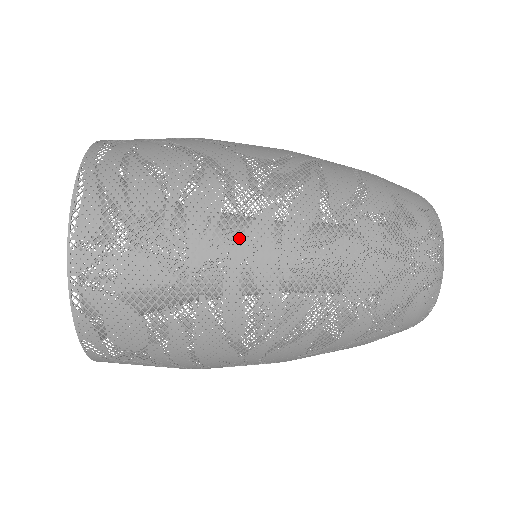
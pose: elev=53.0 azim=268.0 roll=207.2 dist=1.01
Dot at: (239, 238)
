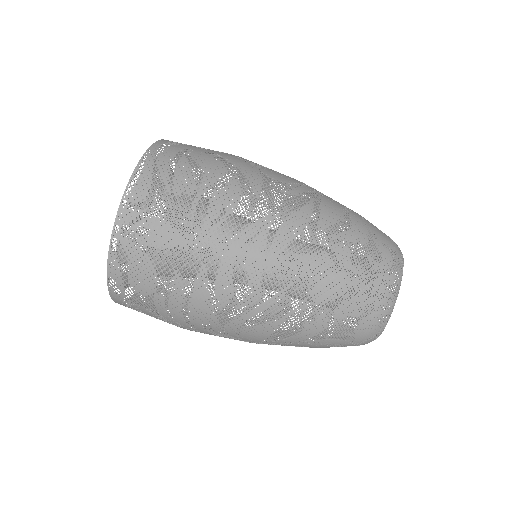
Dot at: (242, 230)
